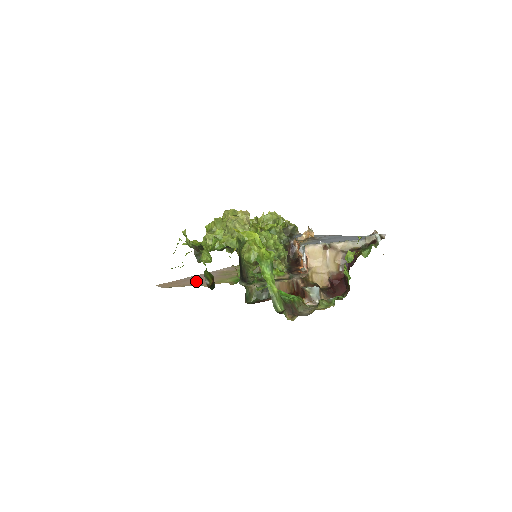
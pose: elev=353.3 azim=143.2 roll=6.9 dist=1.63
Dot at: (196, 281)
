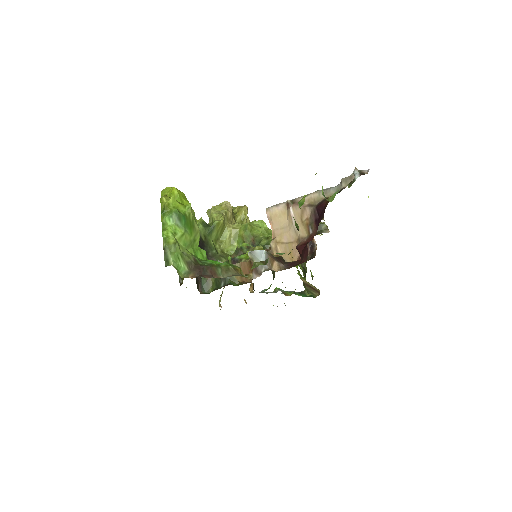
Dot at: occluded
